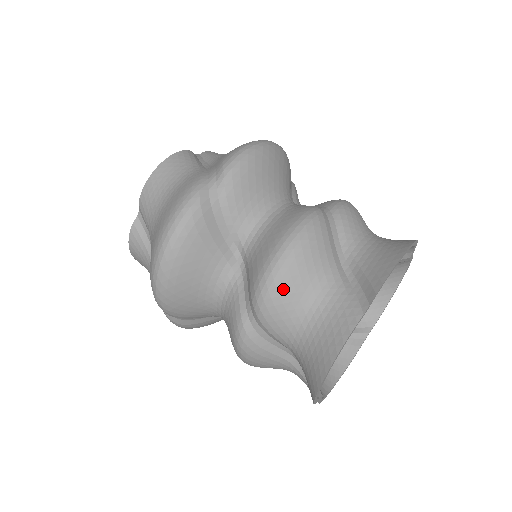
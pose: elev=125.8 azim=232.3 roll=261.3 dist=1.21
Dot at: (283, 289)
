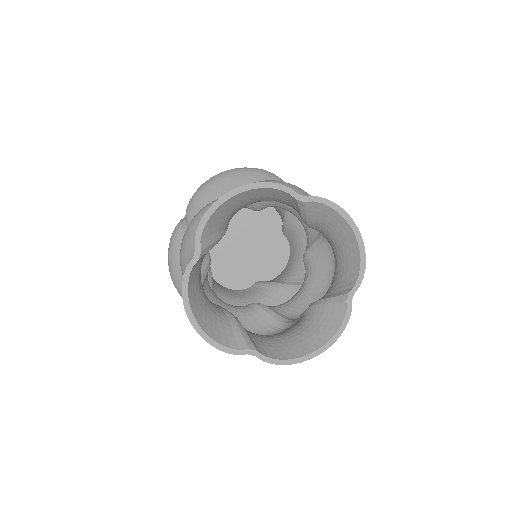
Dot at: (183, 263)
